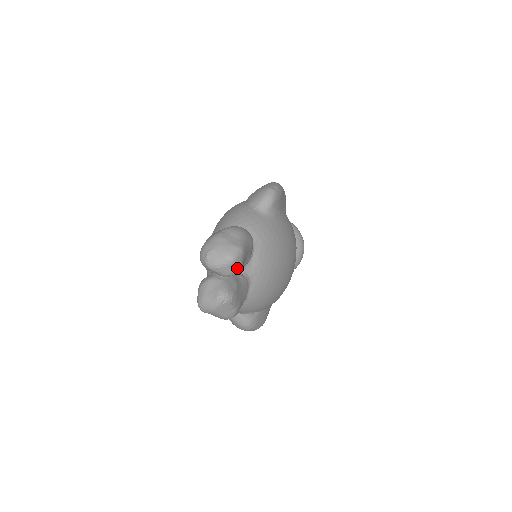
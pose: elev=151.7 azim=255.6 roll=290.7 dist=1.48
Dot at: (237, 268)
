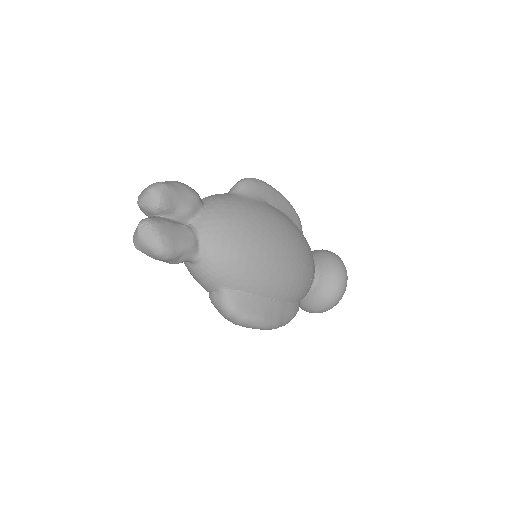
Dot at: (159, 199)
